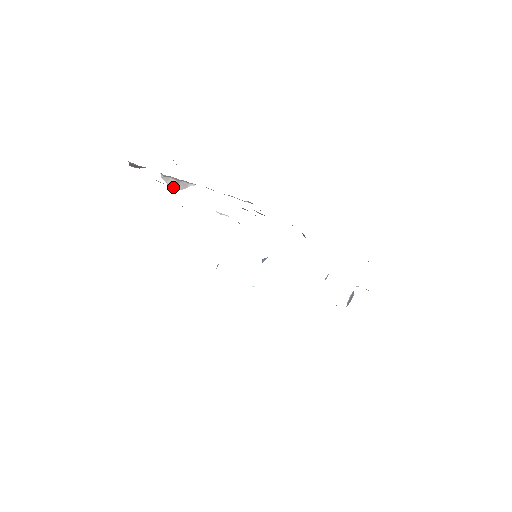
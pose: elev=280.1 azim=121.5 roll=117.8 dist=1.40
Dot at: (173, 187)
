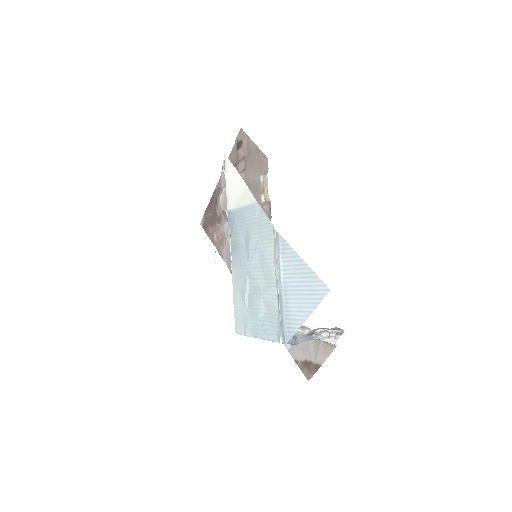
Dot at: (221, 200)
